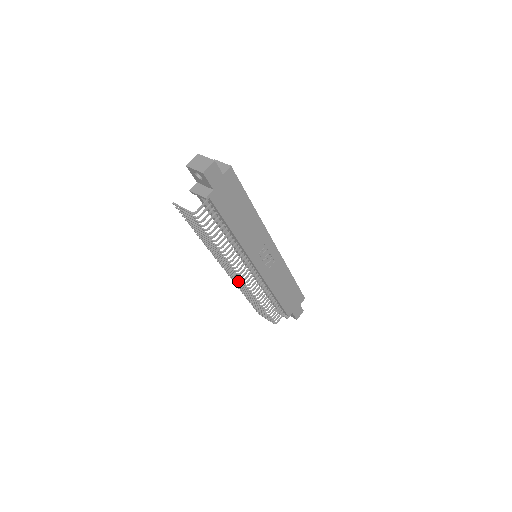
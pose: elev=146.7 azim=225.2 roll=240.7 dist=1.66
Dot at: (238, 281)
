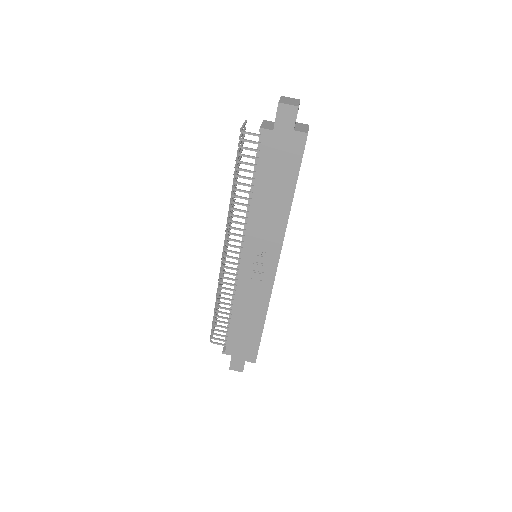
Dot at: occluded
